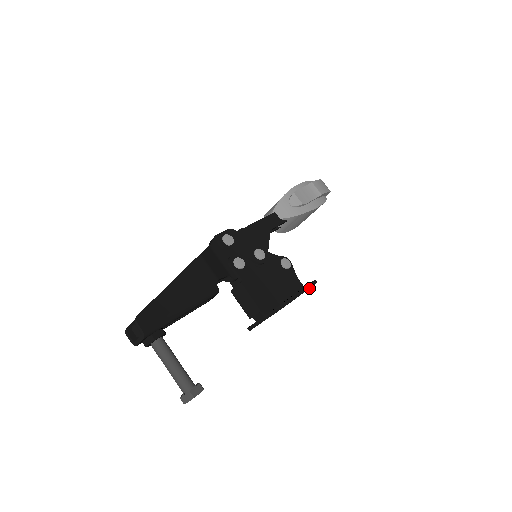
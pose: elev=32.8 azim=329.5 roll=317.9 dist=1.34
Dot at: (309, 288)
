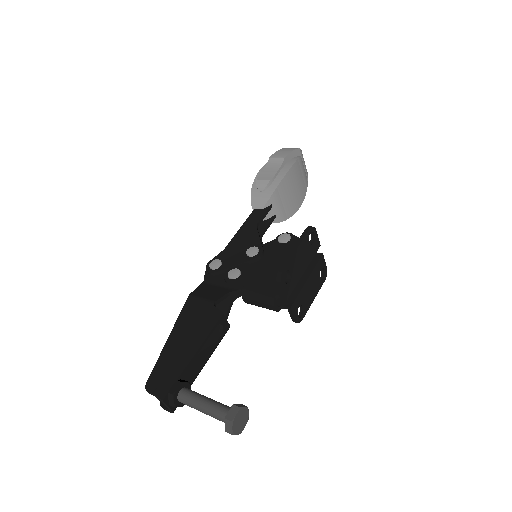
Dot at: (303, 238)
